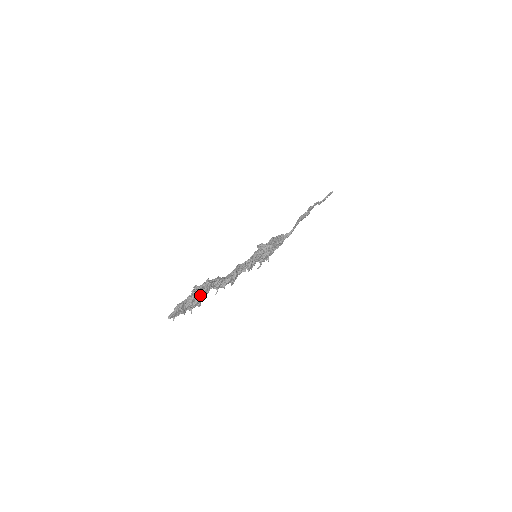
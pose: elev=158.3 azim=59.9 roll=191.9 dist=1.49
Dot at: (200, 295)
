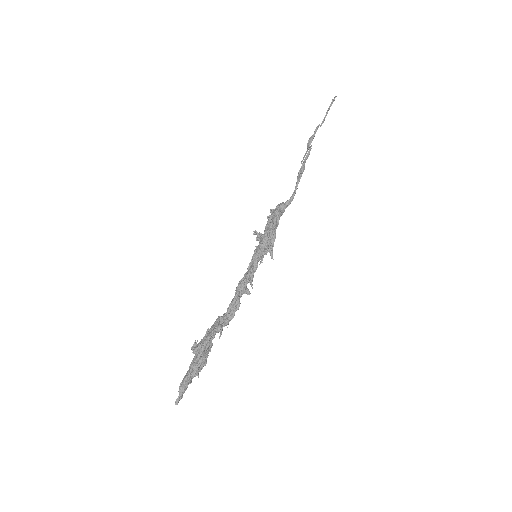
Dot at: (204, 359)
